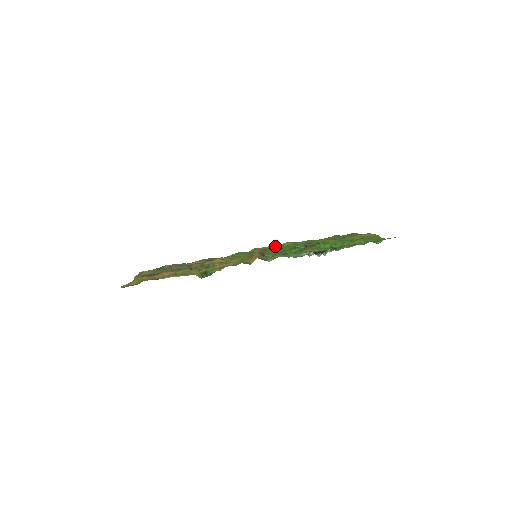
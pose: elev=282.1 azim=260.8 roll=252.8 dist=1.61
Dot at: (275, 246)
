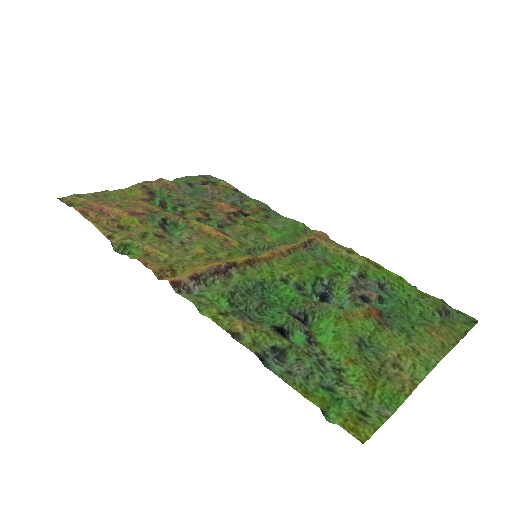
Dot at: (337, 250)
